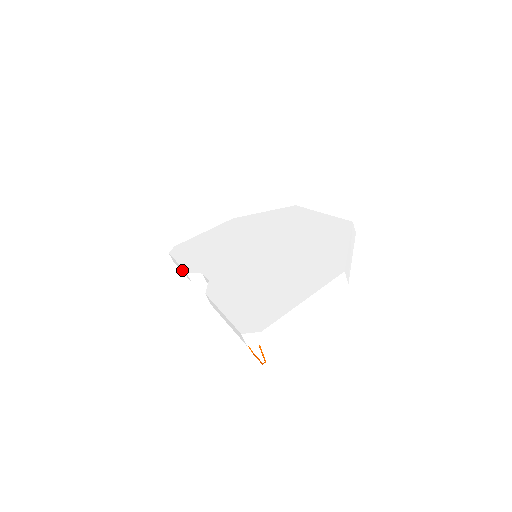
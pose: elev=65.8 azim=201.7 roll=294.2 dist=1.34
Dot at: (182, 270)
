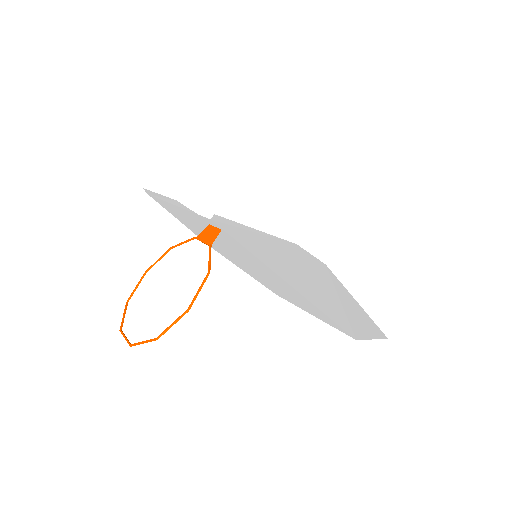
Dot at: (167, 190)
